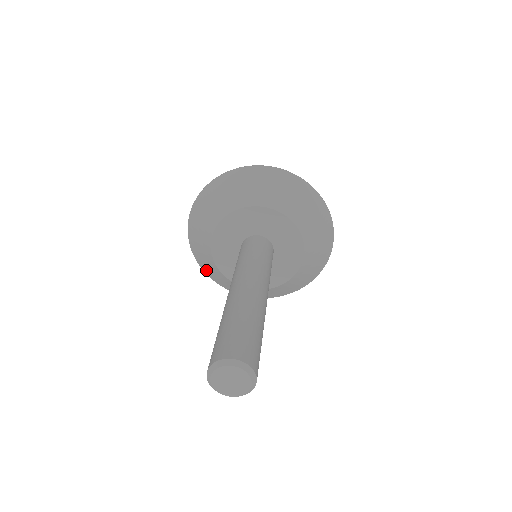
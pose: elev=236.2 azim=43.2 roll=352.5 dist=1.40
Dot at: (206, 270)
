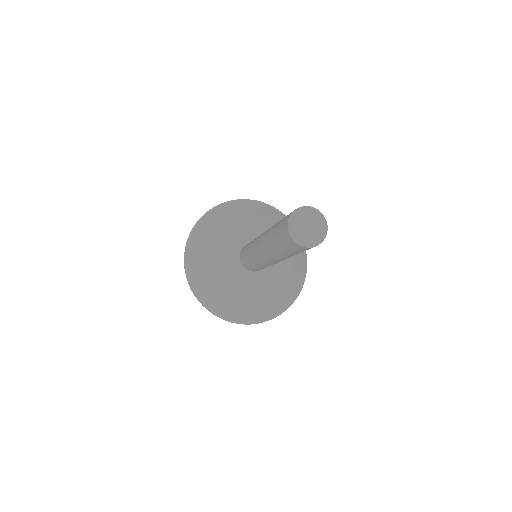
Dot at: (215, 308)
